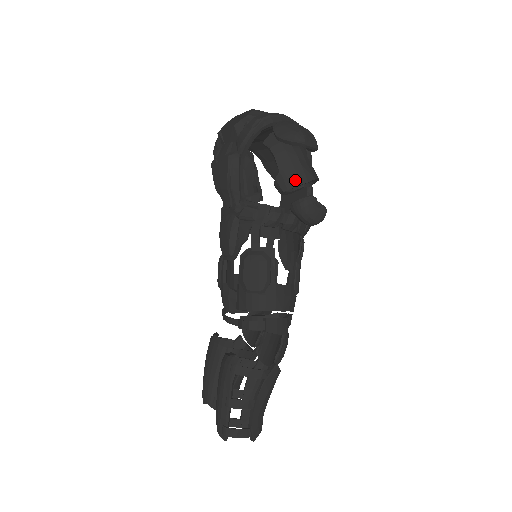
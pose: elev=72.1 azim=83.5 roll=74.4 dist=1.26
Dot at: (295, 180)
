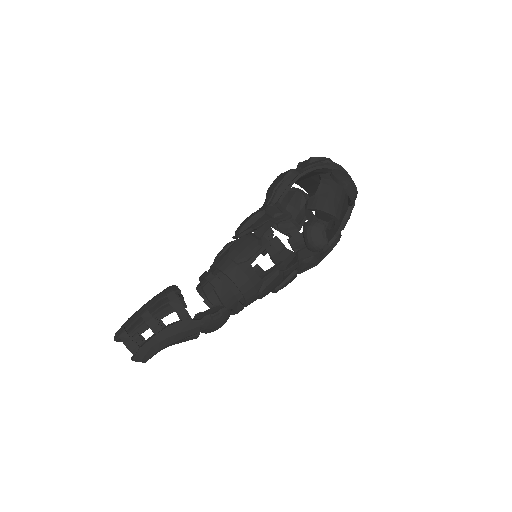
Dot at: (321, 206)
